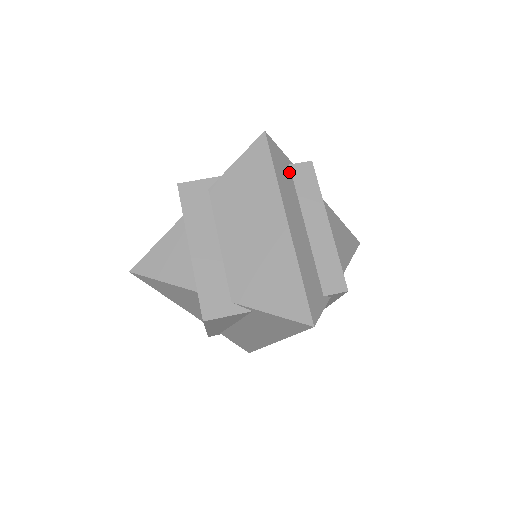
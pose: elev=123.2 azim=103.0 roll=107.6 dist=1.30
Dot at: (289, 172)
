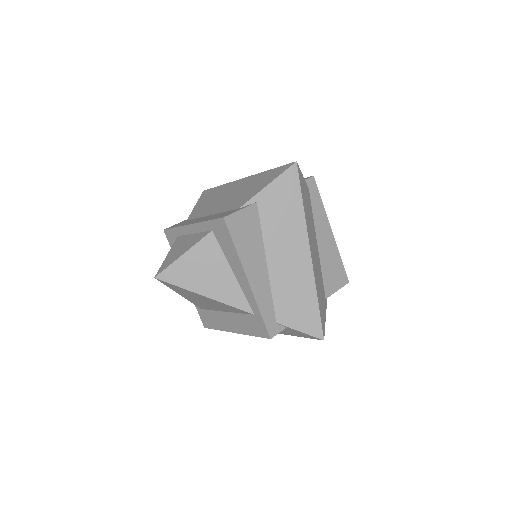
Dot at: occluded
